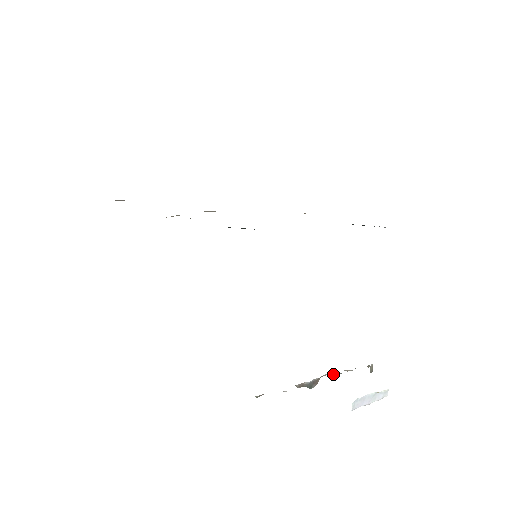
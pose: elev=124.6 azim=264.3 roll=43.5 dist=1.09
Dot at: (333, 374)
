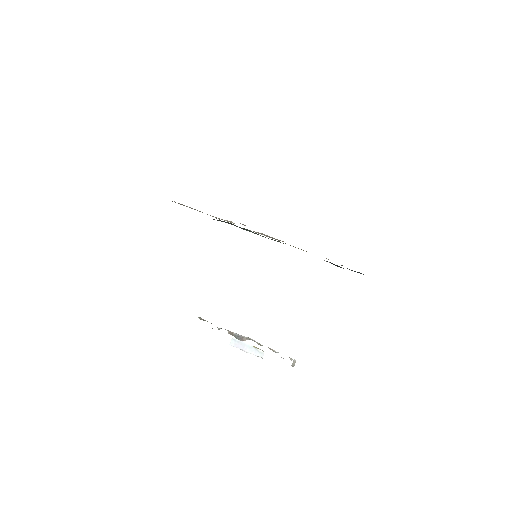
Dot at: (257, 342)
